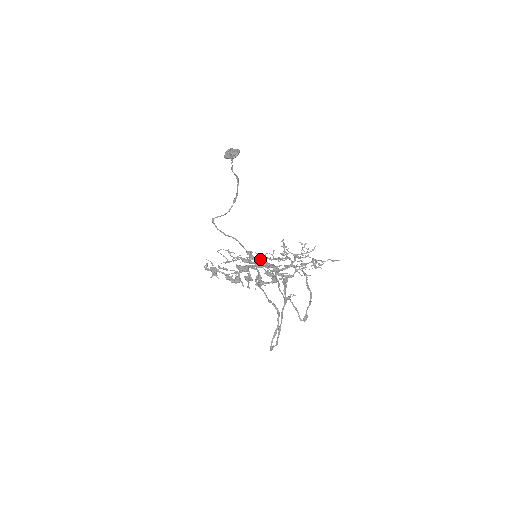
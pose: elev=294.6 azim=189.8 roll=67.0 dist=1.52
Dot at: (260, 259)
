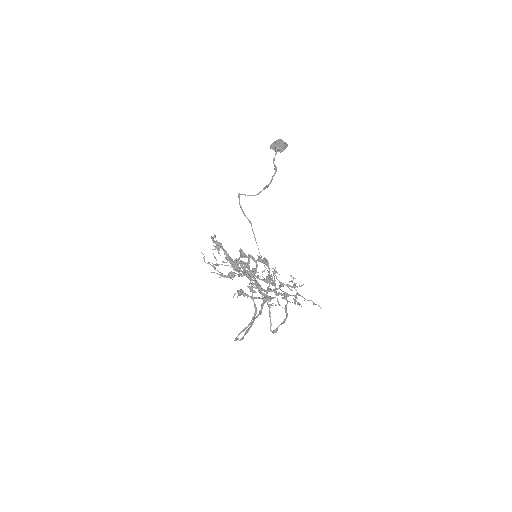
Dot at: (248, 273)
